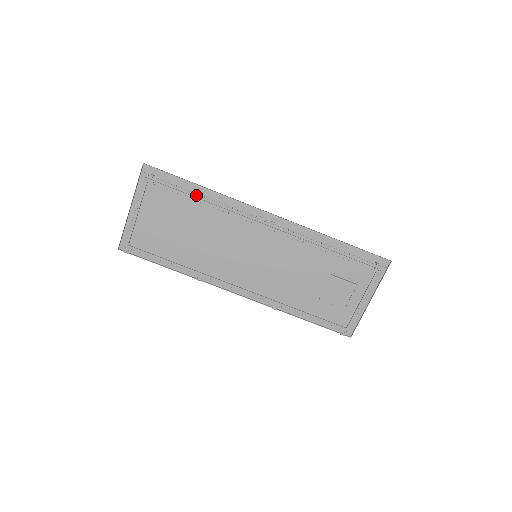
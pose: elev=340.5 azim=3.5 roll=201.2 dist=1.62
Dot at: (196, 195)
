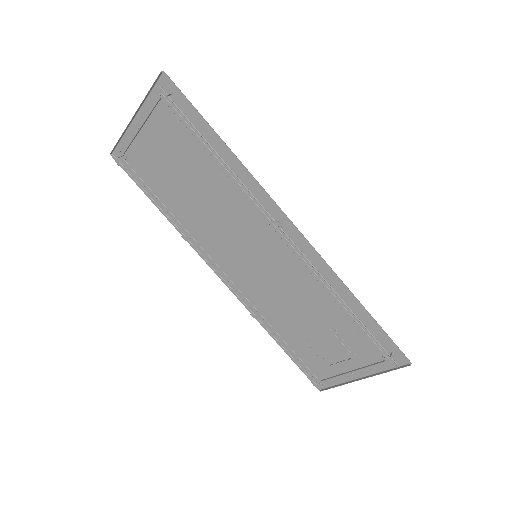
Dot at: (213, 148)
